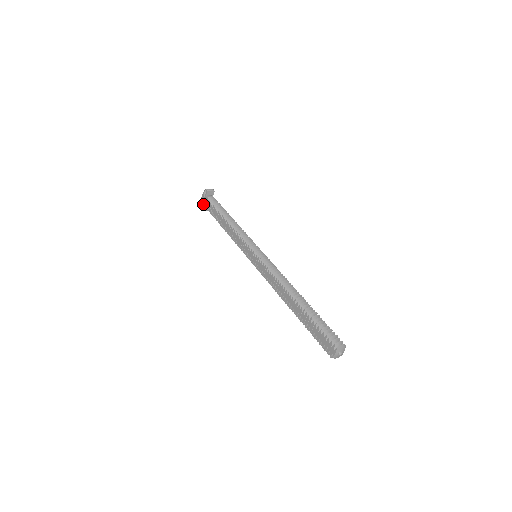
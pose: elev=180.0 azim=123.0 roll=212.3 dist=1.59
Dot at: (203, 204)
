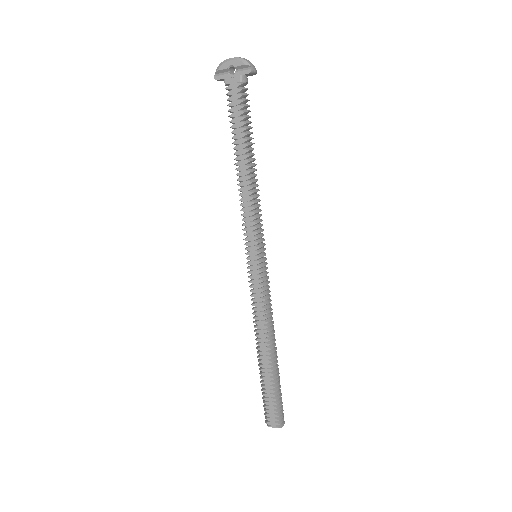
Dot at: (225, 76)
